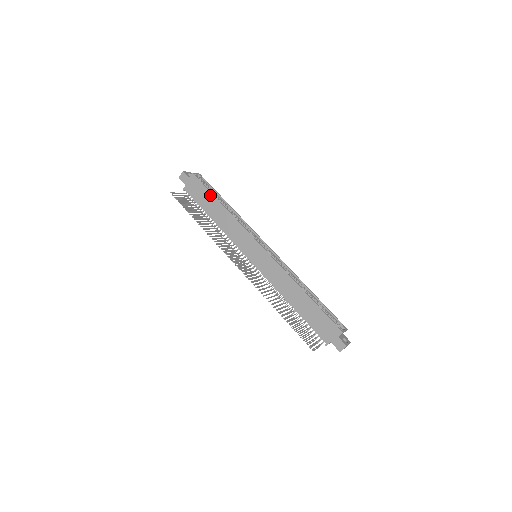
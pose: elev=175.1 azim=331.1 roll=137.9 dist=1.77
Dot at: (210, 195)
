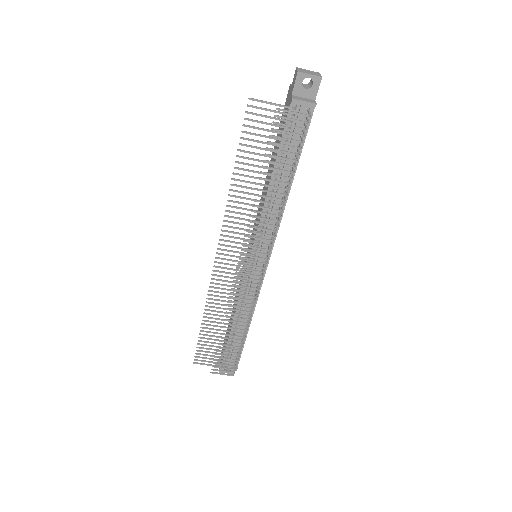
Dot at: (228, 325)
